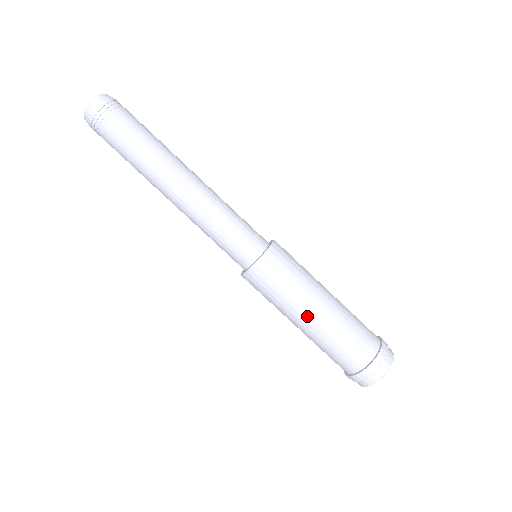
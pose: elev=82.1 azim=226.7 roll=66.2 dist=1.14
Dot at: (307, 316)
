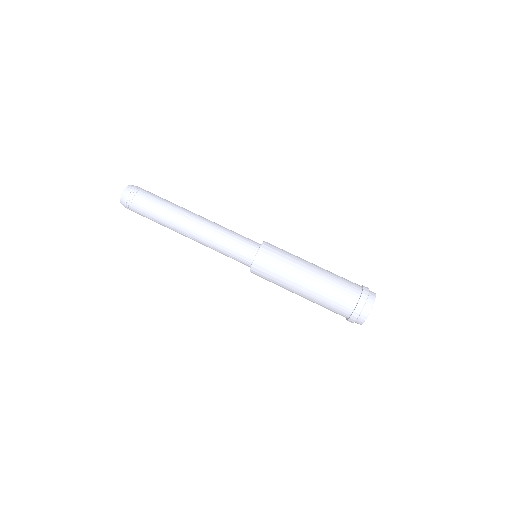
Dot at: (297, 292)
